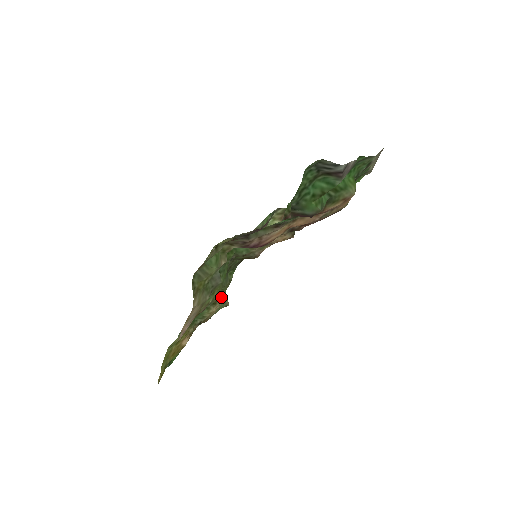
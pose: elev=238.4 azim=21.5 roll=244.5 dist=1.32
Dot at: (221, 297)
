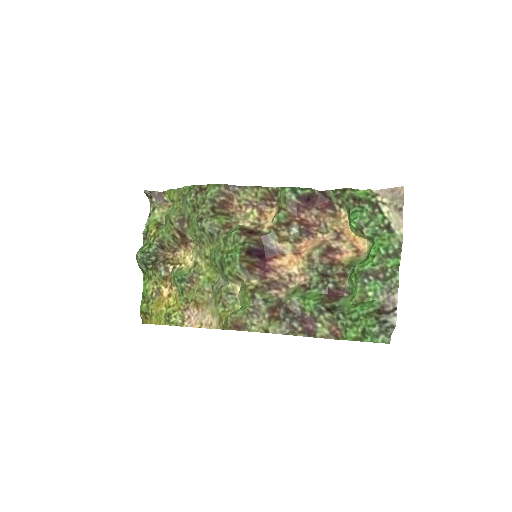
Dot at: (195, 247)
